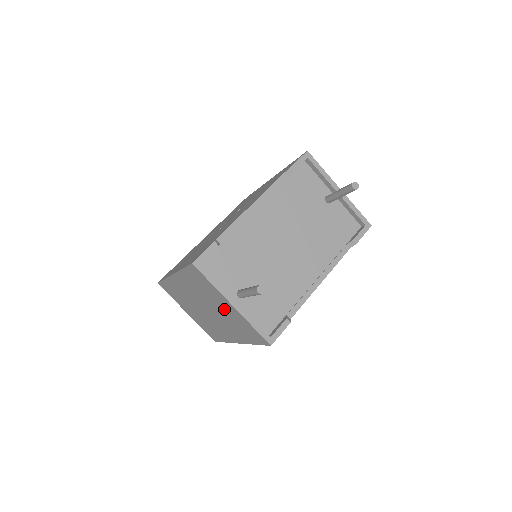
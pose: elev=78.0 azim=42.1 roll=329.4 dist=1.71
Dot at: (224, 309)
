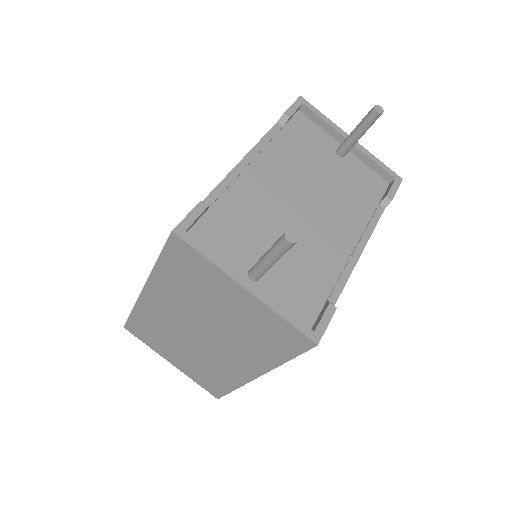
Dot at: (231, 310)
